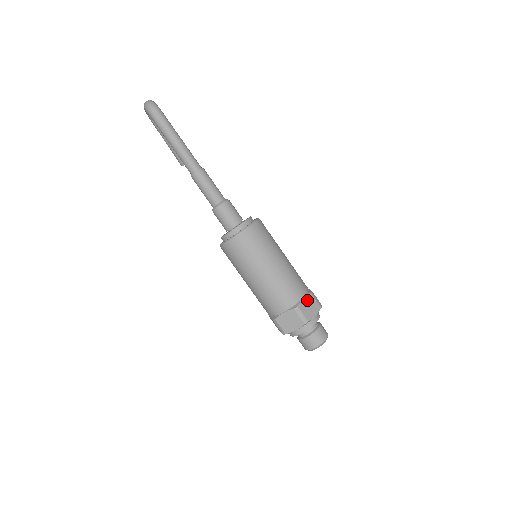
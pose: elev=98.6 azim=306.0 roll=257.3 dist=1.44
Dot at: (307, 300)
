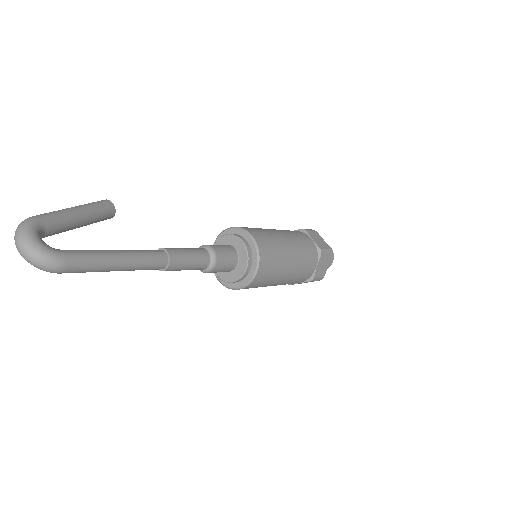
Dot at: (320, 264)
